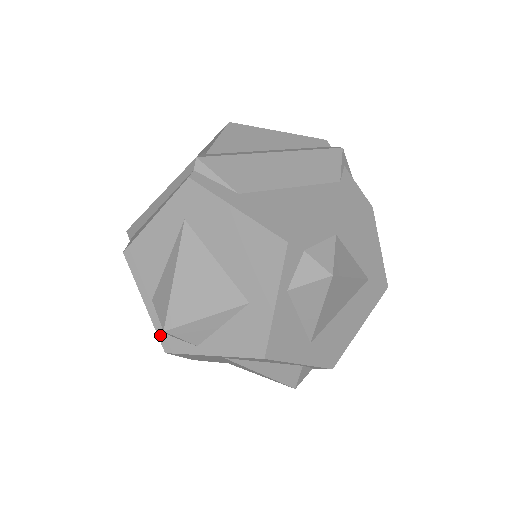
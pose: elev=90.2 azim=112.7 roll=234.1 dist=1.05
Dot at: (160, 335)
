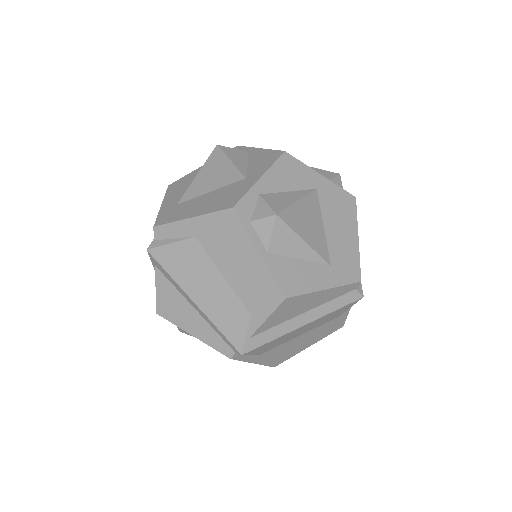
Dot at: occluded
